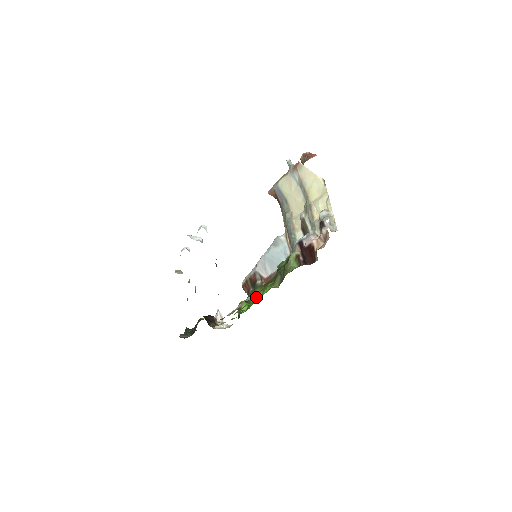
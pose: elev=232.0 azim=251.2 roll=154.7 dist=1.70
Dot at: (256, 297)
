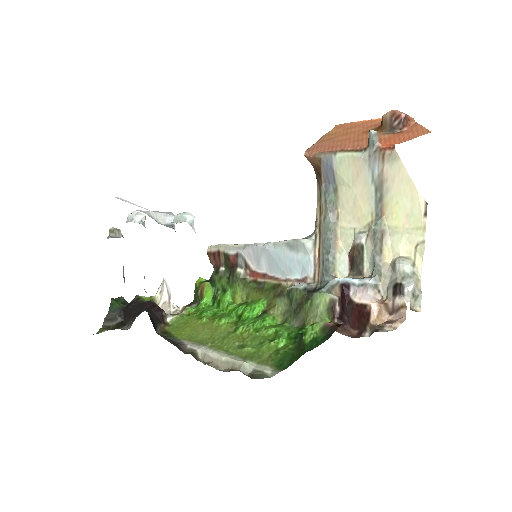
Dot at: (245, 328)
